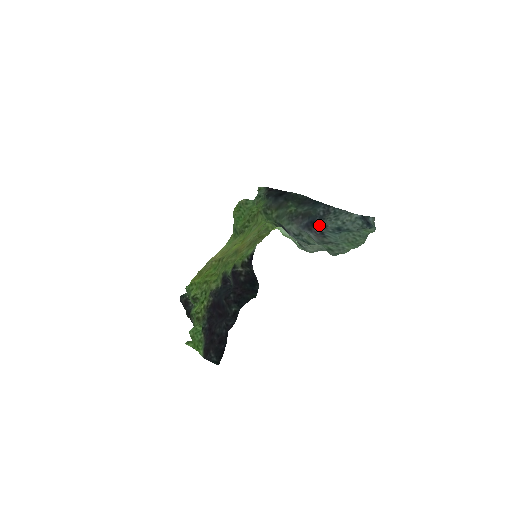
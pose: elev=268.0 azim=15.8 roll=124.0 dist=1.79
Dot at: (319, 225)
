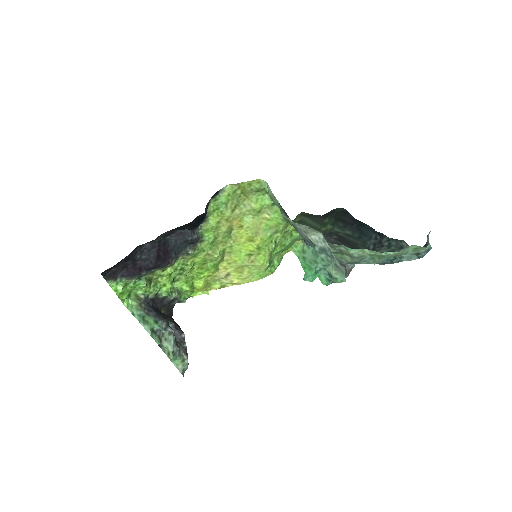
Dot at: occluded
